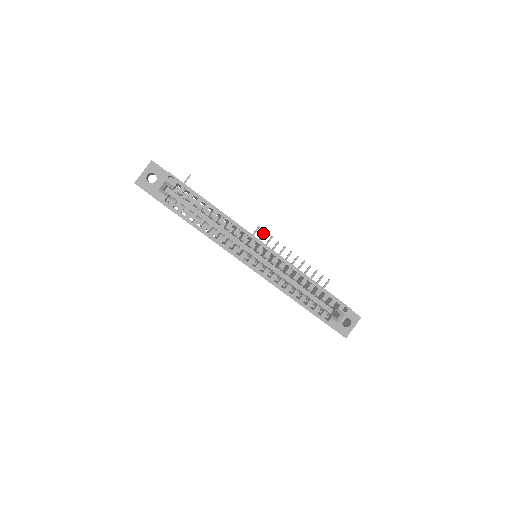
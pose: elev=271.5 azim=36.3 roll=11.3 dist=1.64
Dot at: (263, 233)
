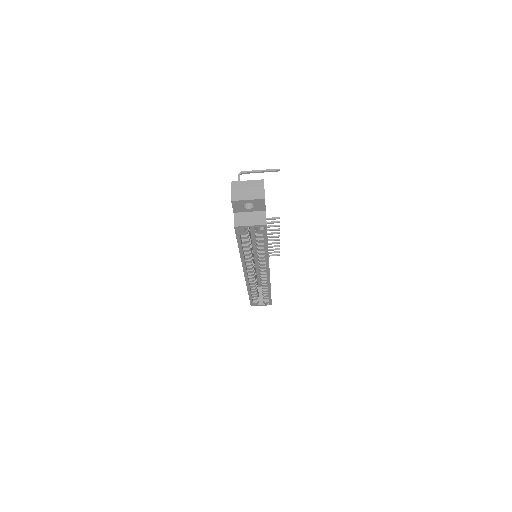
Dot at: (277, 222)
